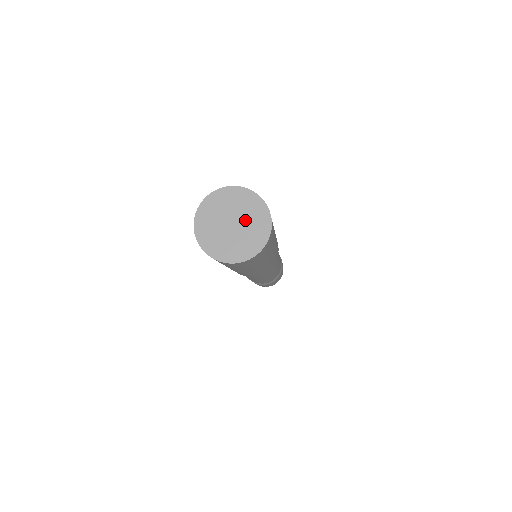
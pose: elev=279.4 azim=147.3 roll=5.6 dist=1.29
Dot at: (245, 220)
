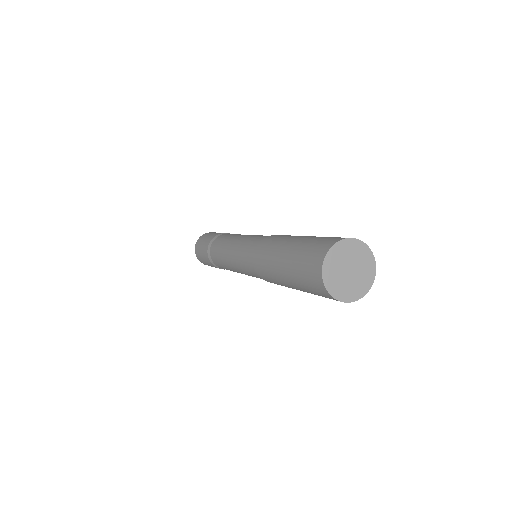
Dot at: (359, 271)
